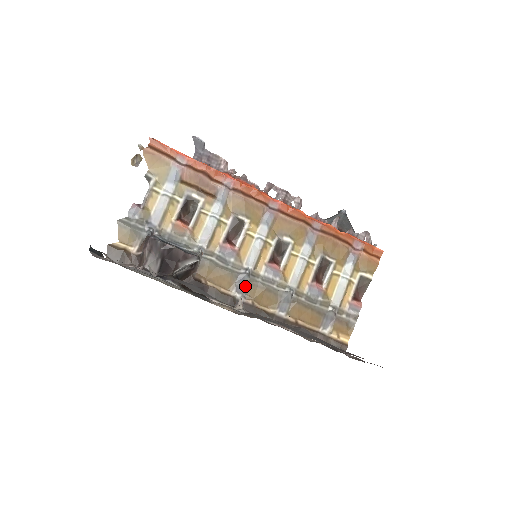
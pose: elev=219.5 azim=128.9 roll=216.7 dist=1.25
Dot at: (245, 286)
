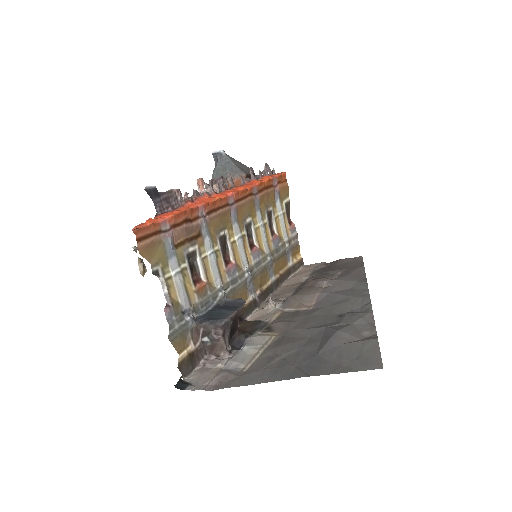
Dot at: (252, 284)
